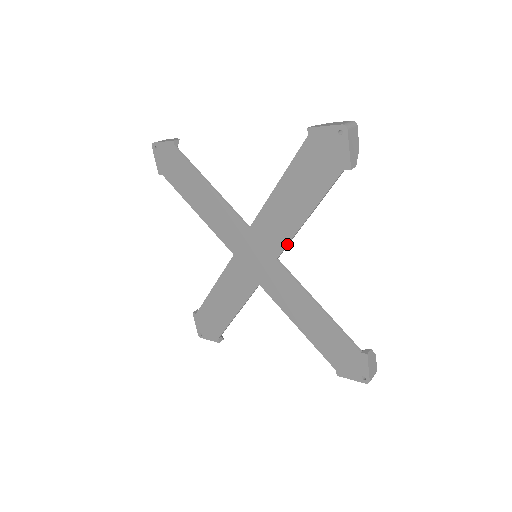
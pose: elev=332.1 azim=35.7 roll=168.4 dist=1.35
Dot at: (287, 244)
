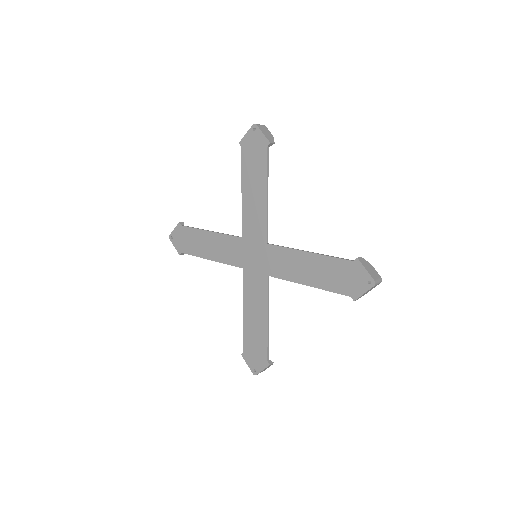
Dot at: (266, 225)
